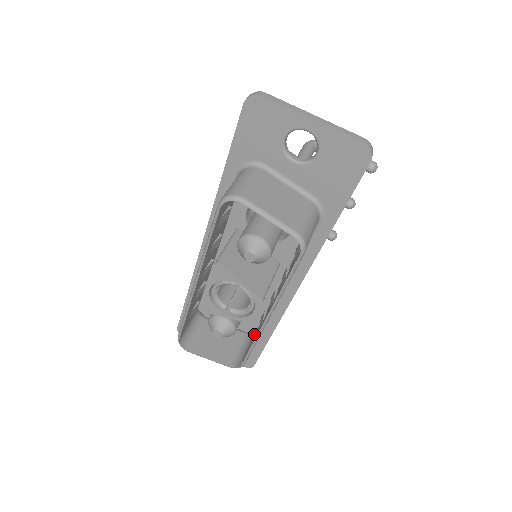
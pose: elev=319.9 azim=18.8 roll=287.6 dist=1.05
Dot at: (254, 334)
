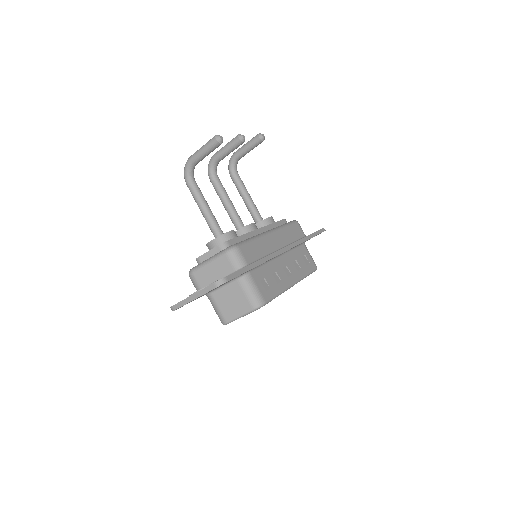
Dot at: occluded
